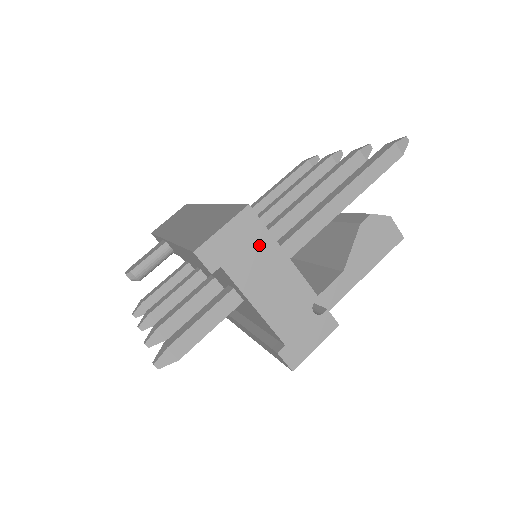
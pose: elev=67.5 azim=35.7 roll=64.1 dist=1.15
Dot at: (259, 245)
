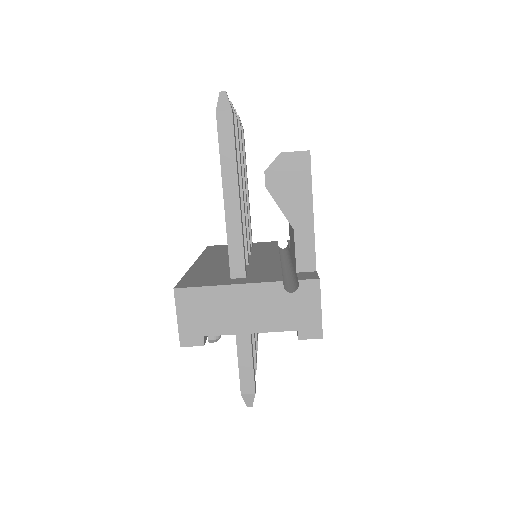
Dot at: (208, 300)
